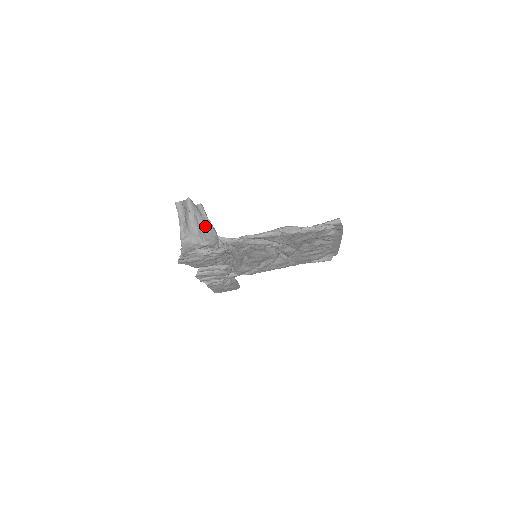
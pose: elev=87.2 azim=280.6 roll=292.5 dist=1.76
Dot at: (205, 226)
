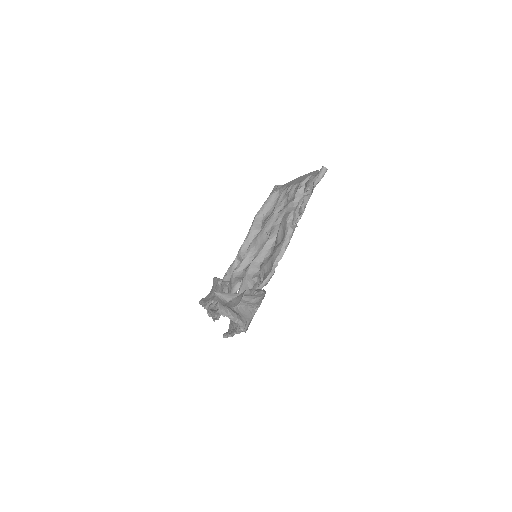
Dot at: (255, 298)
